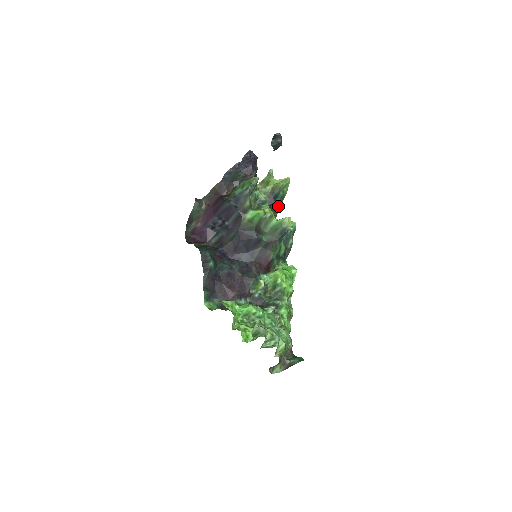
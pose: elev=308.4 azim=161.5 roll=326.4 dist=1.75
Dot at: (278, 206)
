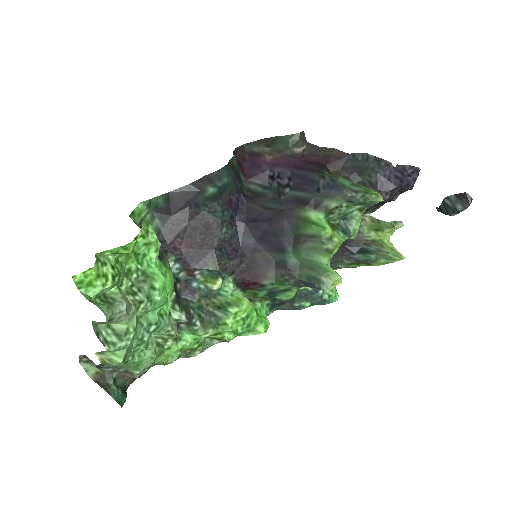
Dot at: (351, 262)
